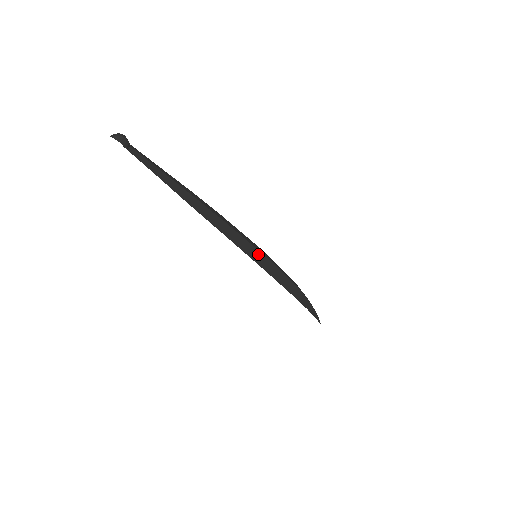
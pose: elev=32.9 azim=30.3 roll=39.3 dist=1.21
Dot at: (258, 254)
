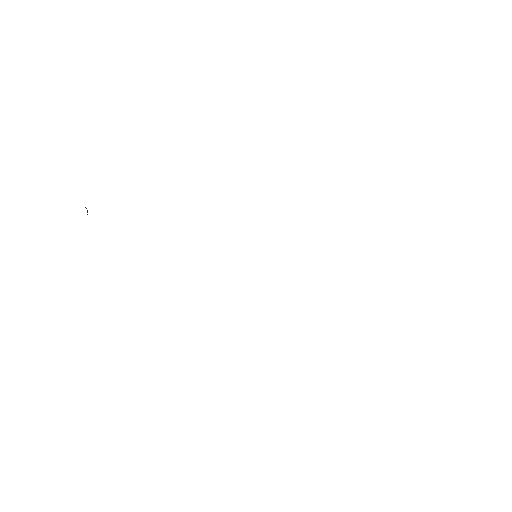
Dot at: occluded
